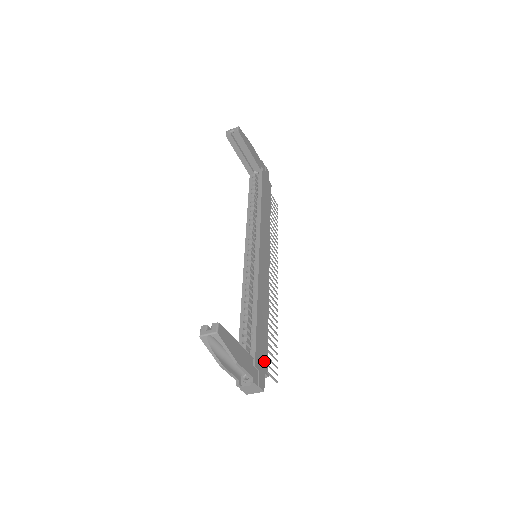
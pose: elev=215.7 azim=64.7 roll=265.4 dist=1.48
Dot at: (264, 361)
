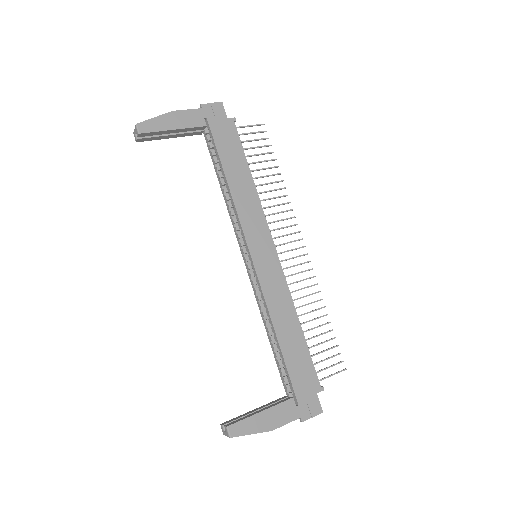
Dot at: (311, 381)
